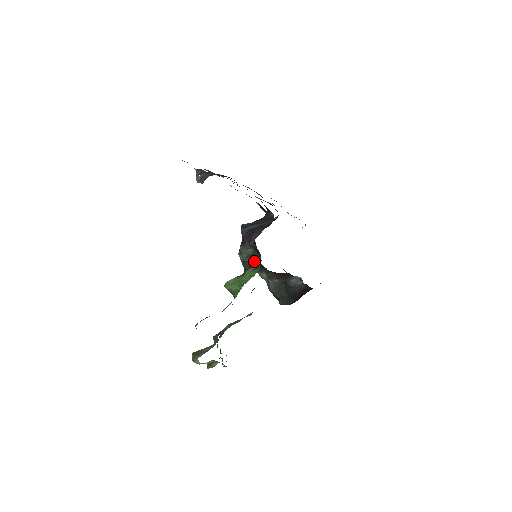
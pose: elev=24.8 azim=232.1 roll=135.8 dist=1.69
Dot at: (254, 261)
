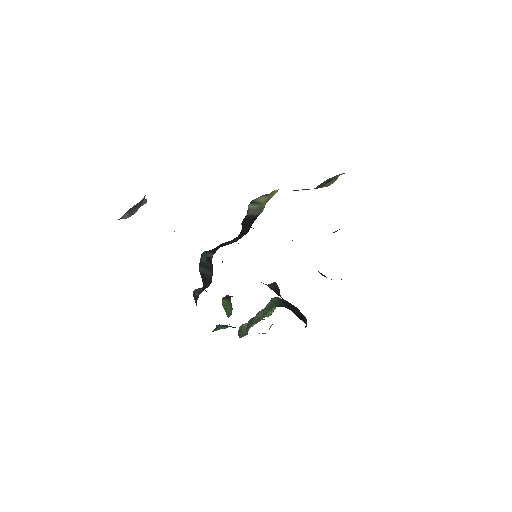
Dot at: occluded
